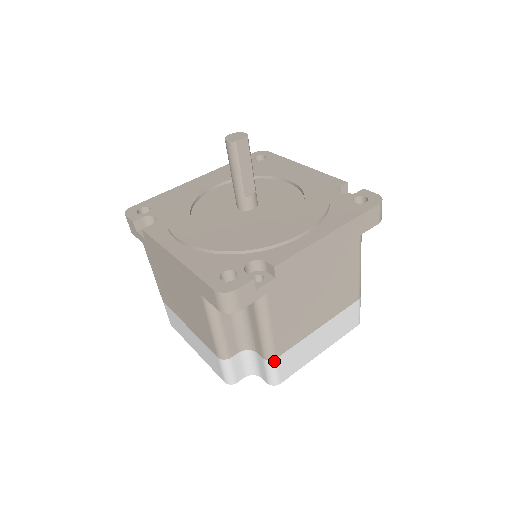
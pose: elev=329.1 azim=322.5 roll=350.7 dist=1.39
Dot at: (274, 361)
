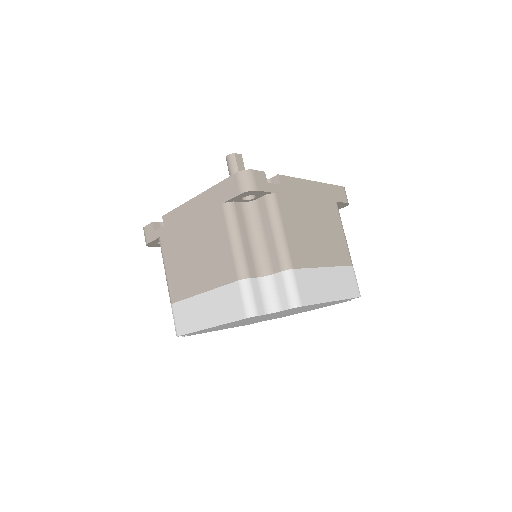
Dot at: (292, 272)
